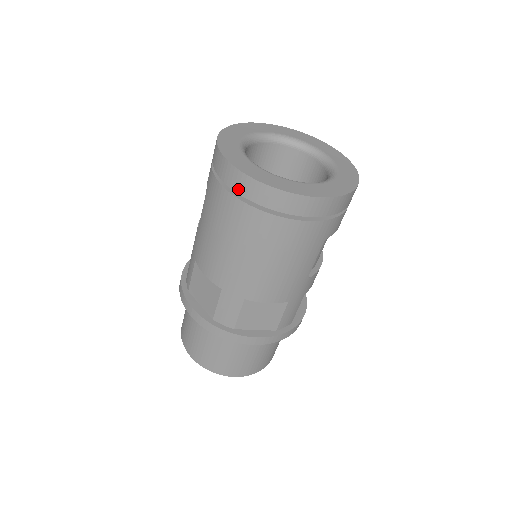
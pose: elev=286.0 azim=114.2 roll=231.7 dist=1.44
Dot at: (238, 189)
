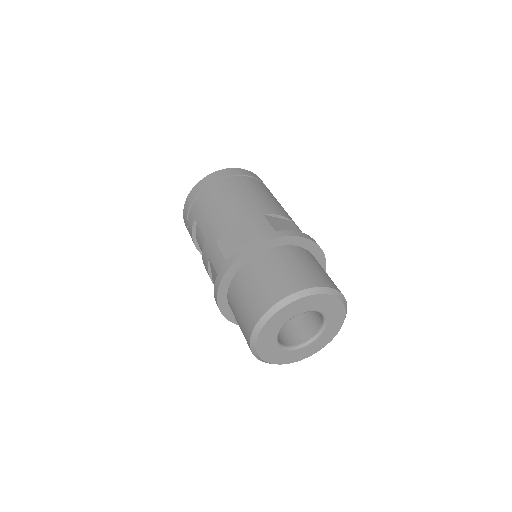
Dot at: (211, 181)
